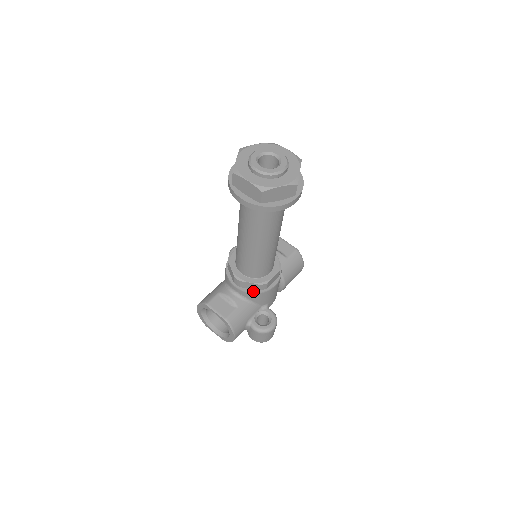
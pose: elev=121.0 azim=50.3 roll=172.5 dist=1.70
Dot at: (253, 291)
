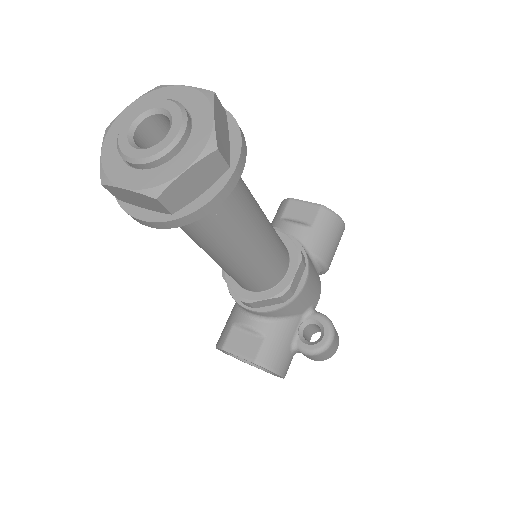
Dot at: (275, 307)
